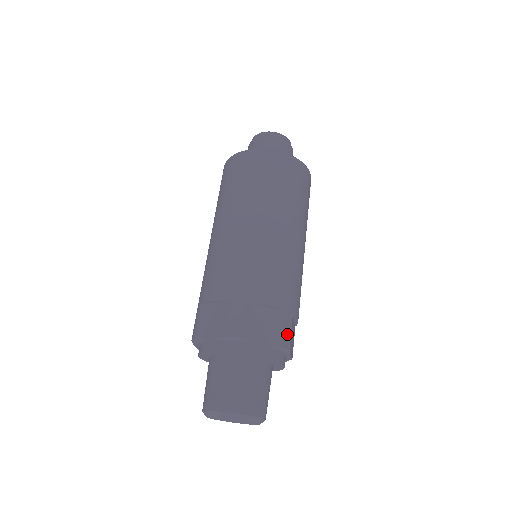
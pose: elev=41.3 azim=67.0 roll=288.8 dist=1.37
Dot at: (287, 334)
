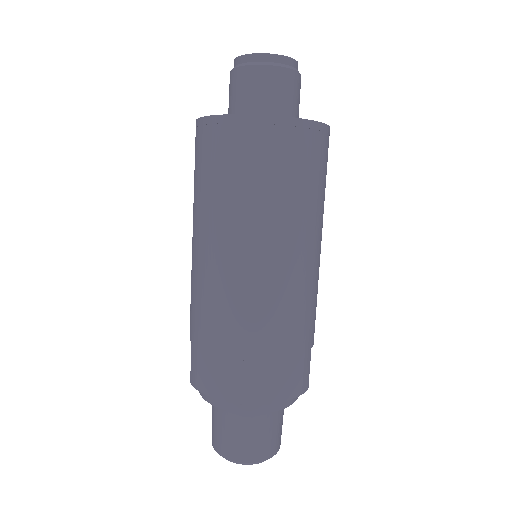
Dot at: (306, 376)
